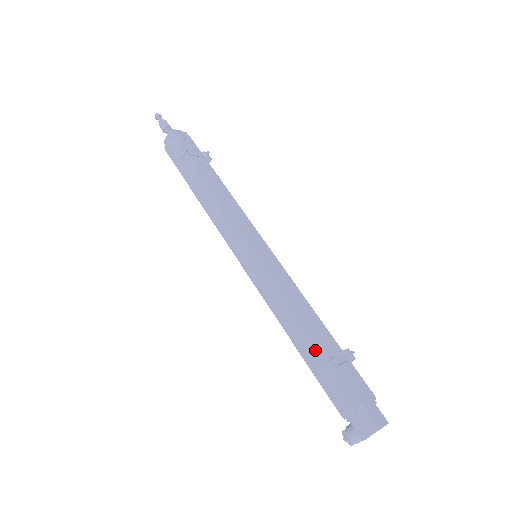
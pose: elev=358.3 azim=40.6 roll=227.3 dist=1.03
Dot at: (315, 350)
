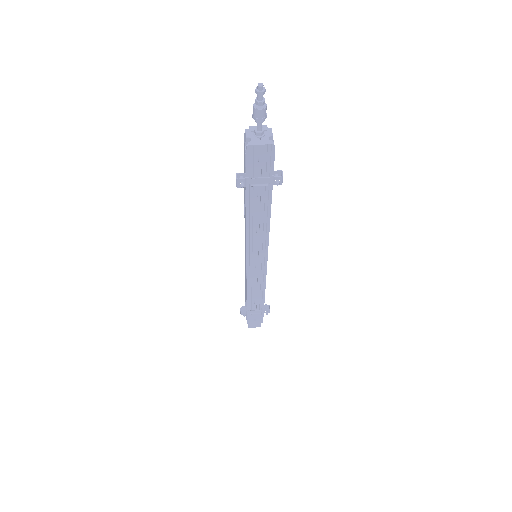
Dot at: (246, 302)
